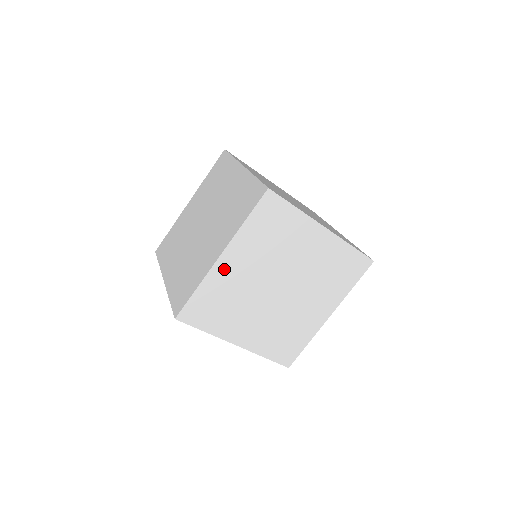
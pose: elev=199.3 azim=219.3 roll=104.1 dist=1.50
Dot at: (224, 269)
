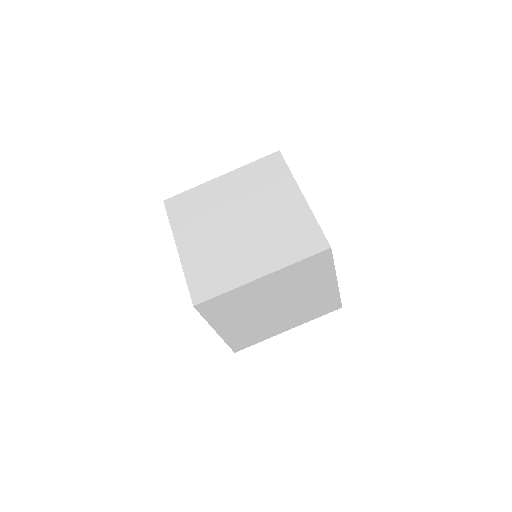
Dot at: (256, 286)
